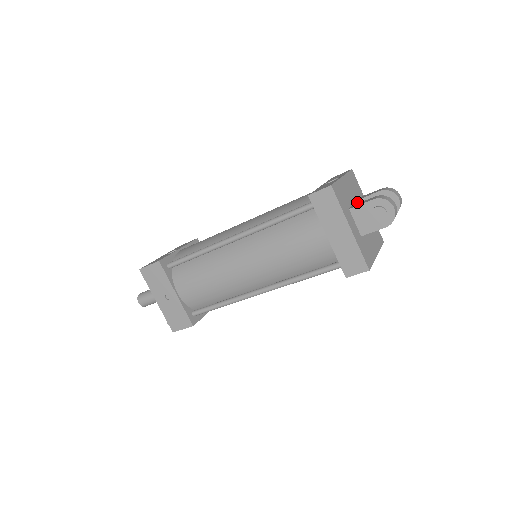
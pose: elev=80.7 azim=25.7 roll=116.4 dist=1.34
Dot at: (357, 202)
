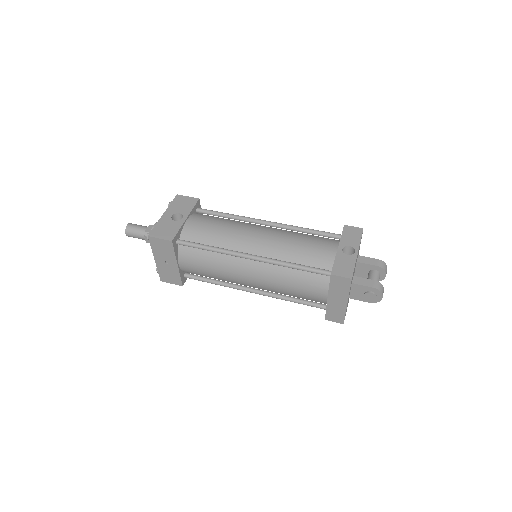
Dot at: (356, 263)
